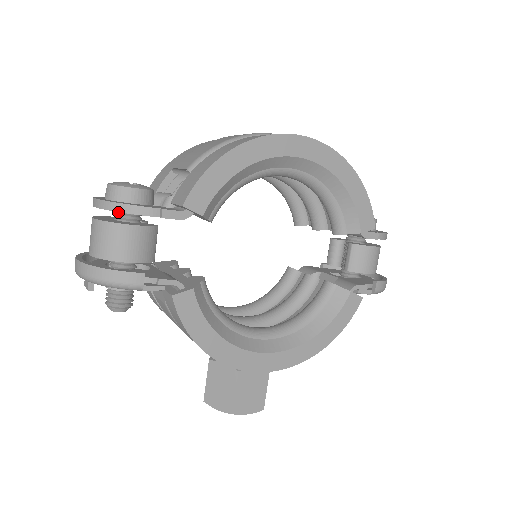
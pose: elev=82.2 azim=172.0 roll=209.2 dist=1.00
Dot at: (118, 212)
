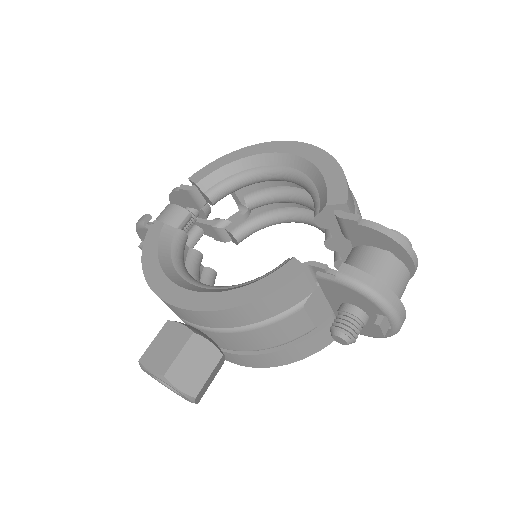
Dot at: occluded
